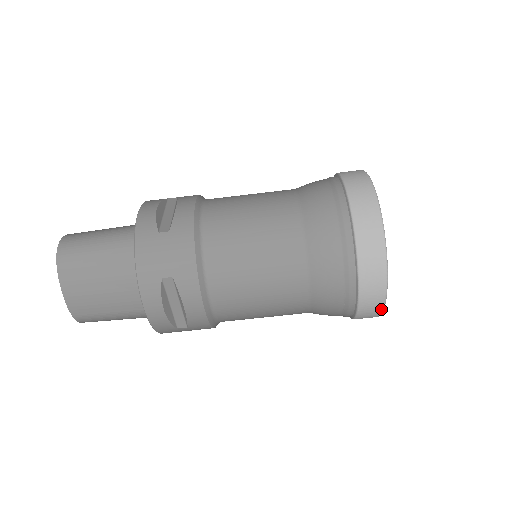
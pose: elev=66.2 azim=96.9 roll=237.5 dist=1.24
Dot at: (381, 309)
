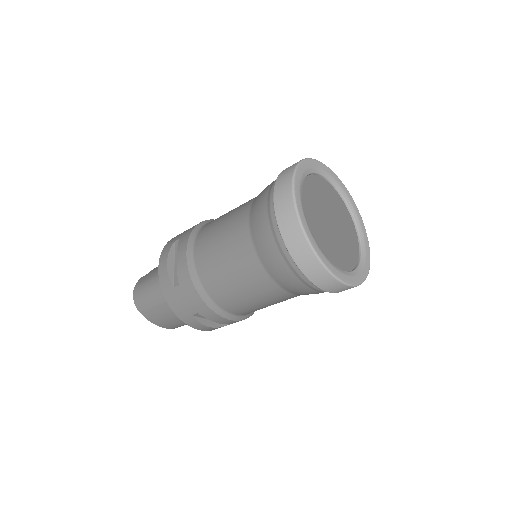
Dot at: occluded
